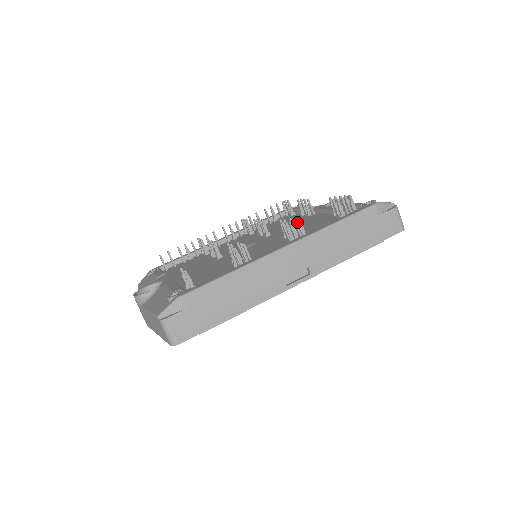
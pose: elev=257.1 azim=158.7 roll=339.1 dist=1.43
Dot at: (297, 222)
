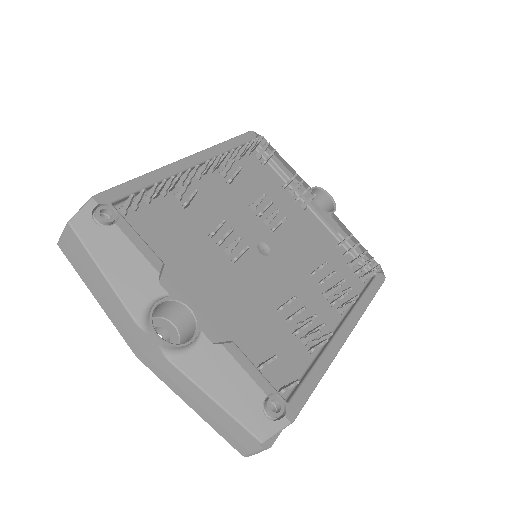
Dot at: (293, 214)
